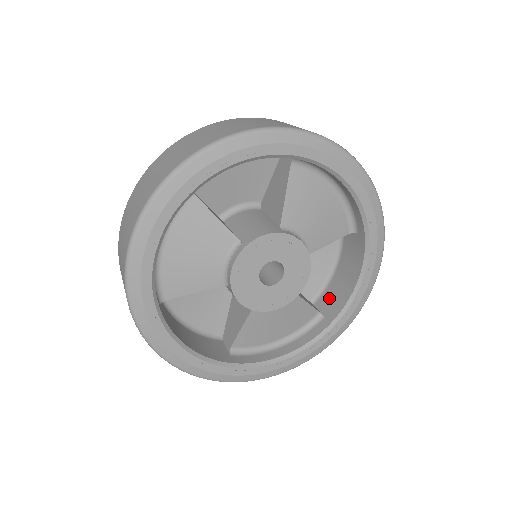
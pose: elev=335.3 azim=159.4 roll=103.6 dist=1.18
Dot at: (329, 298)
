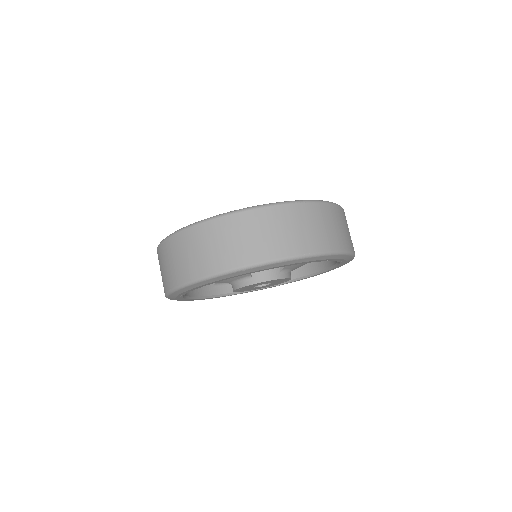
Dot at: occluded
